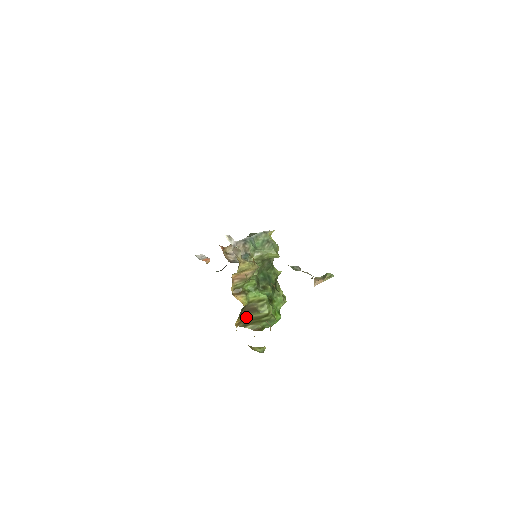
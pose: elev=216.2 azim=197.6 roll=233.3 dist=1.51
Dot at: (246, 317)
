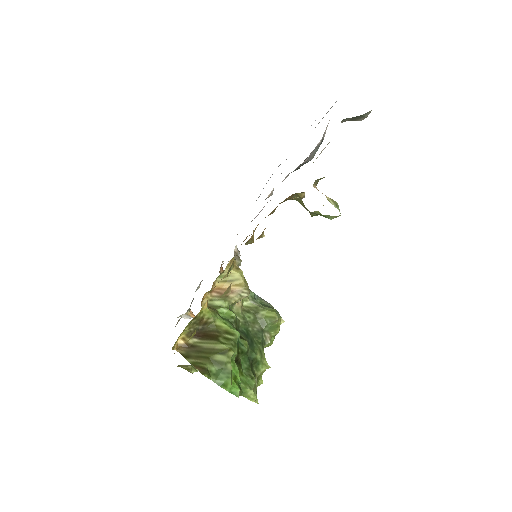
Dot at: (197, 344)
